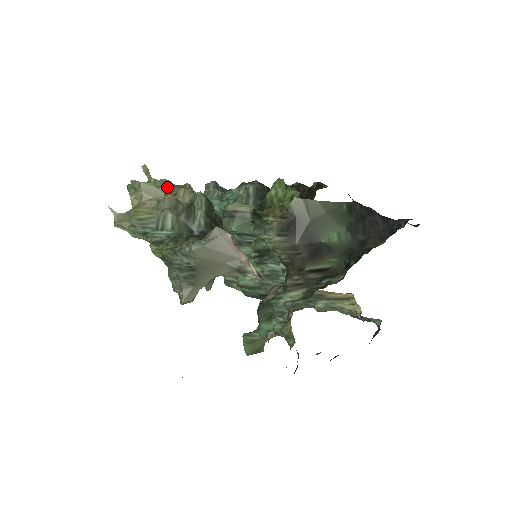
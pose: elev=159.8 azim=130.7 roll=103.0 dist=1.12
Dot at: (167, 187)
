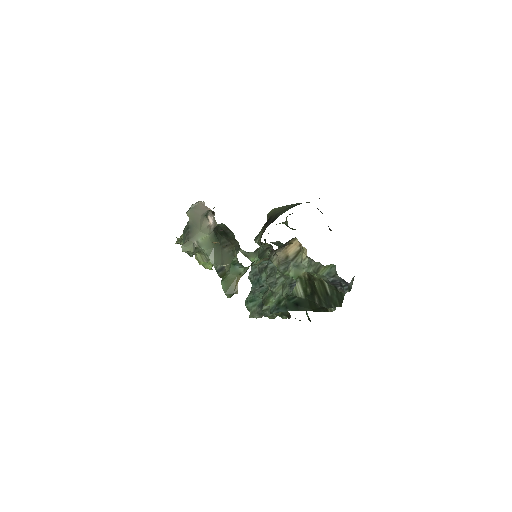
Dot at: occluded
